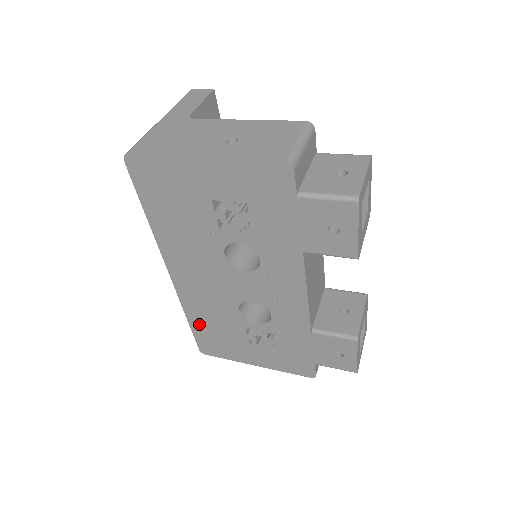
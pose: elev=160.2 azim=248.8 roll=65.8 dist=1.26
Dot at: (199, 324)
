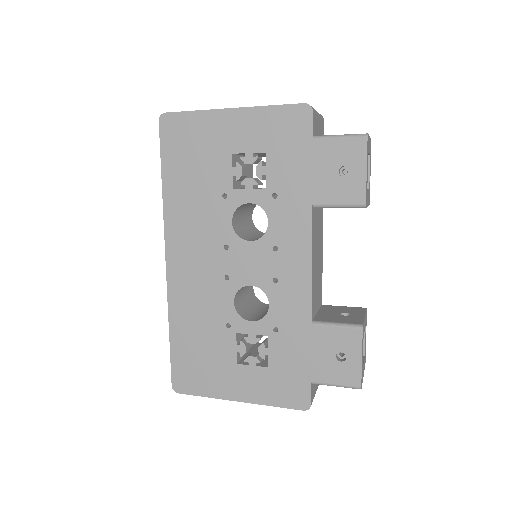
Dot at: (182, 337)
